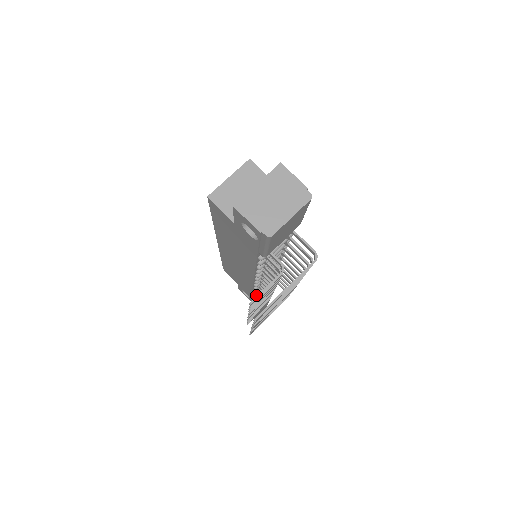
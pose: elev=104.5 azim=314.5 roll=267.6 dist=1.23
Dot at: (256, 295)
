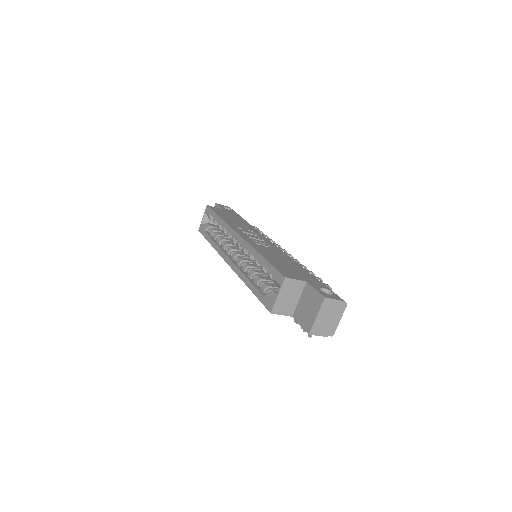
Dot at: occluded
